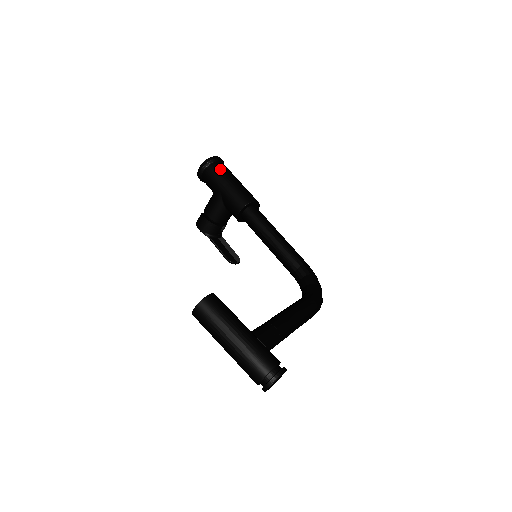
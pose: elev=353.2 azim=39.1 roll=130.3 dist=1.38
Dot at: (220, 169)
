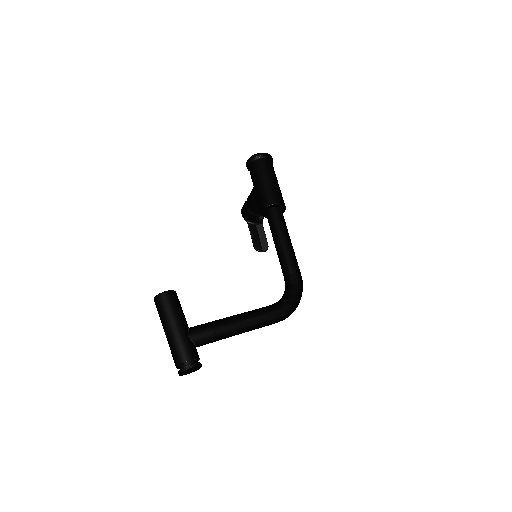
Dot at: (261, 166)
